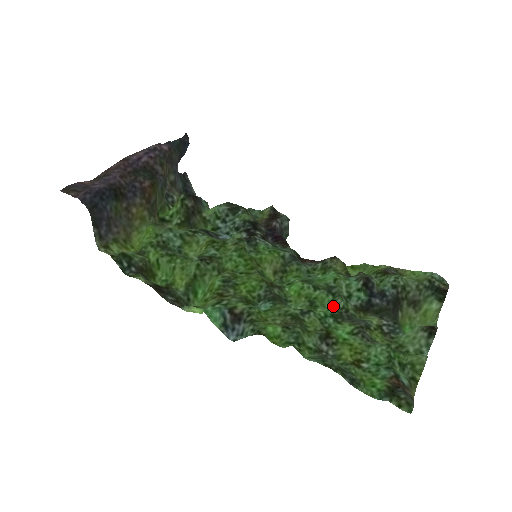
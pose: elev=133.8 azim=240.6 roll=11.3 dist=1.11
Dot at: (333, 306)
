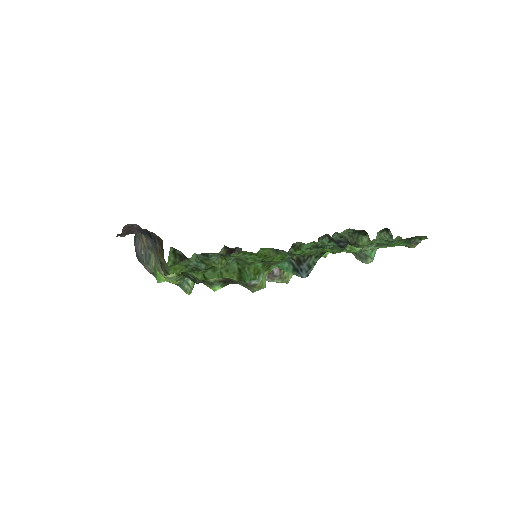
Dot at: occluded
